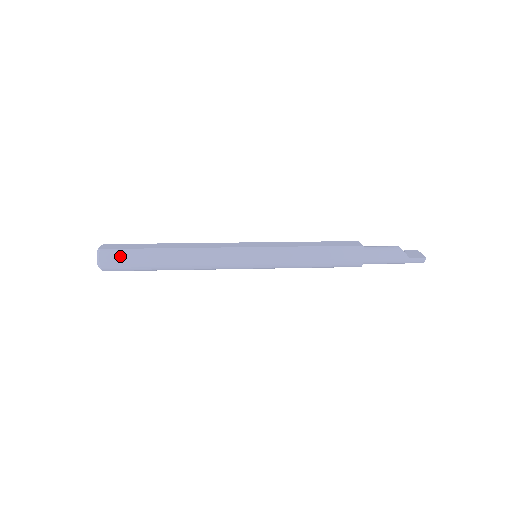
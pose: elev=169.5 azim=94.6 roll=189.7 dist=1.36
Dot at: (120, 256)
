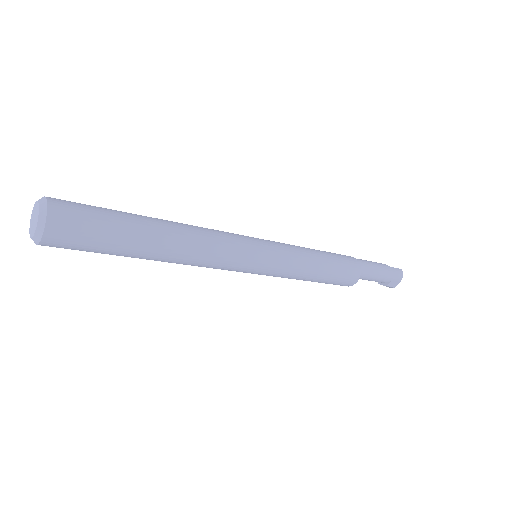
Dot at: (82, 204)
